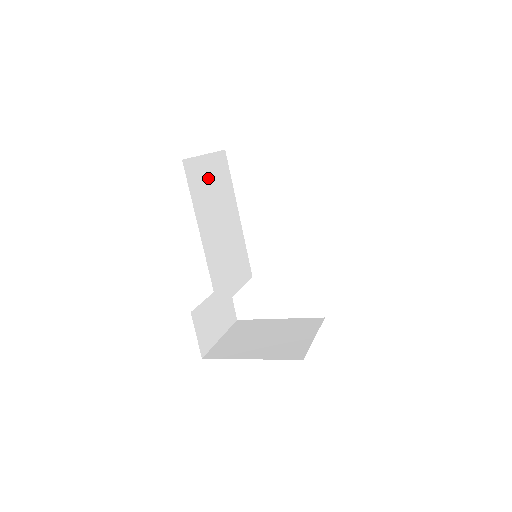
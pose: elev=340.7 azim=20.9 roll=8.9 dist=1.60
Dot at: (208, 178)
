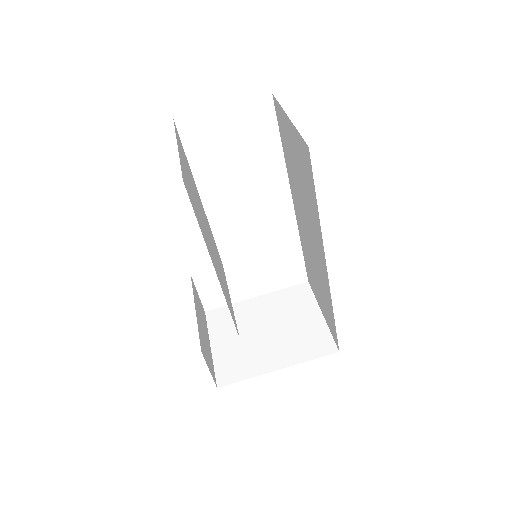
Dot at: (188, 180)
